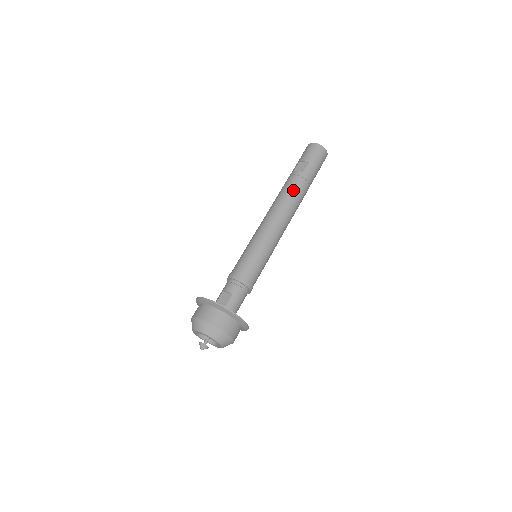
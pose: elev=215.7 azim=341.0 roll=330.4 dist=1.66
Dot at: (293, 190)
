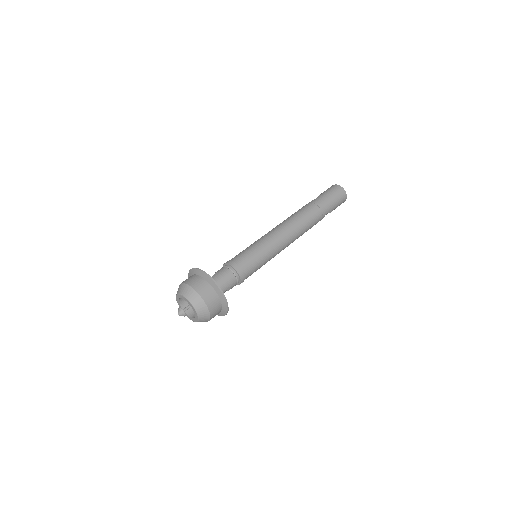
Dot at: (300, 210)
